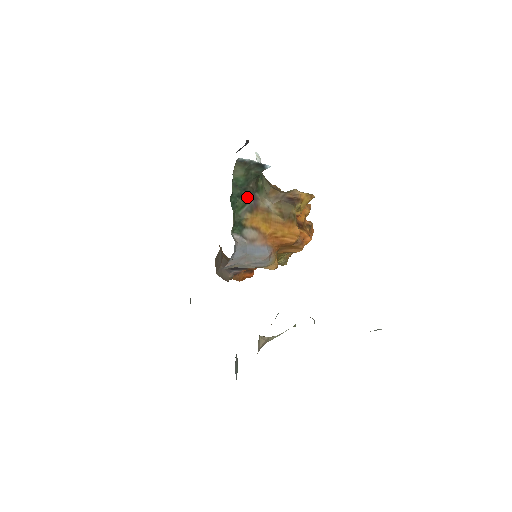
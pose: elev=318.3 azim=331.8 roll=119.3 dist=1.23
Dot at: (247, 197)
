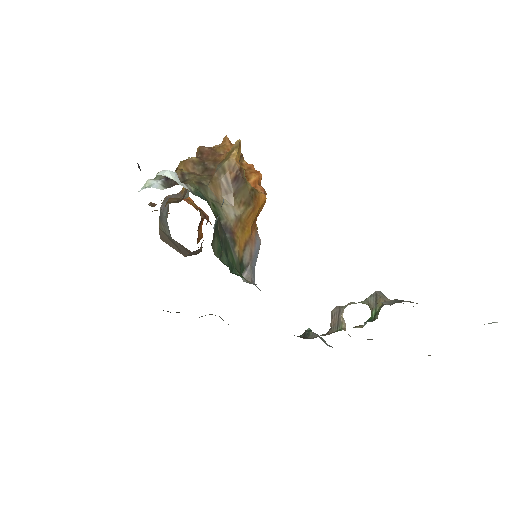
Dot at: (225, 241)
